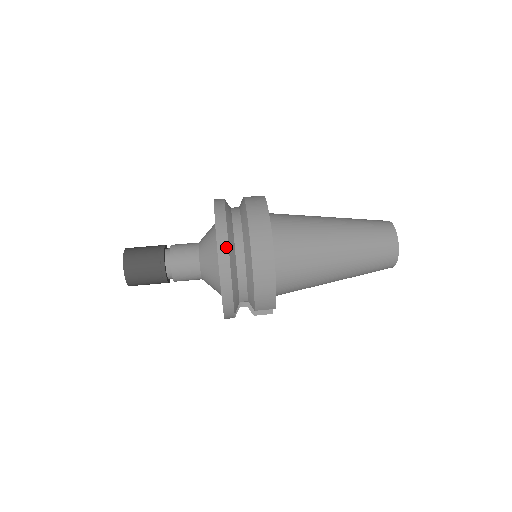
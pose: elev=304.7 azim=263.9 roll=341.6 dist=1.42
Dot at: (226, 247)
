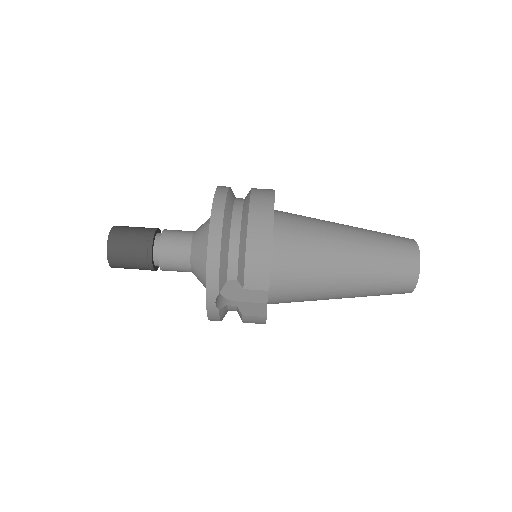
Dot at: (222, 203)
